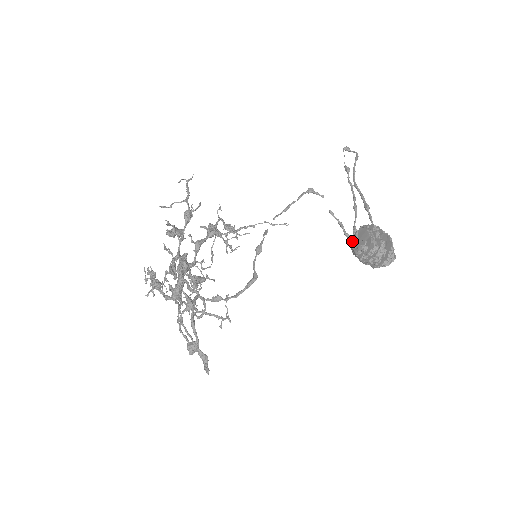
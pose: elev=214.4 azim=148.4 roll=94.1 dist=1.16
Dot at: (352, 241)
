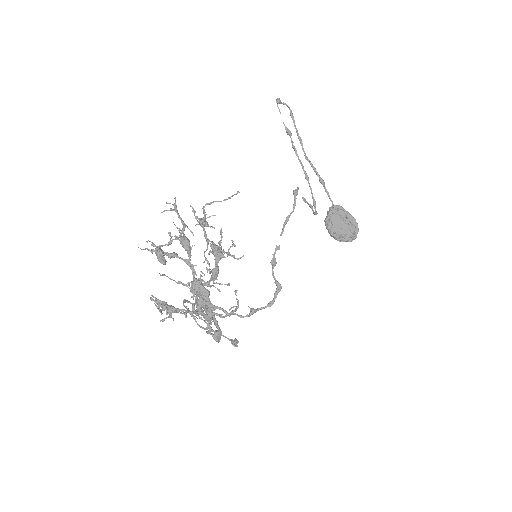
Dot at: (330, 227)
